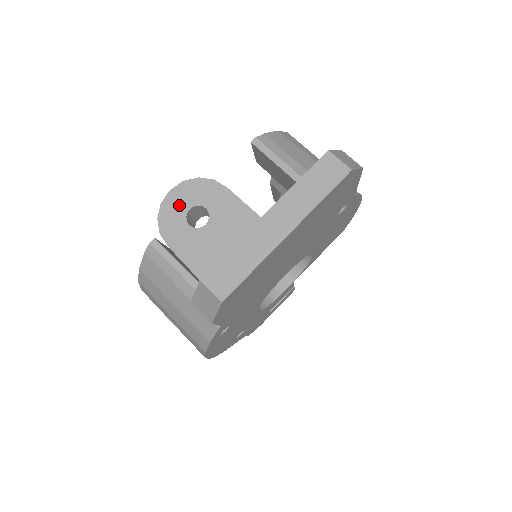
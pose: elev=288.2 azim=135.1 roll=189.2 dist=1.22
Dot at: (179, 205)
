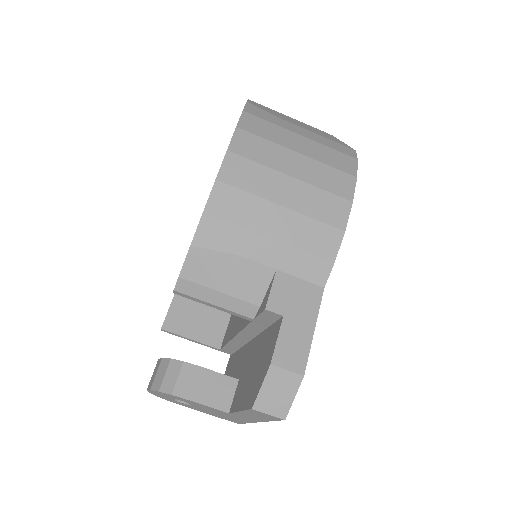
Dot at: (162, 396)
